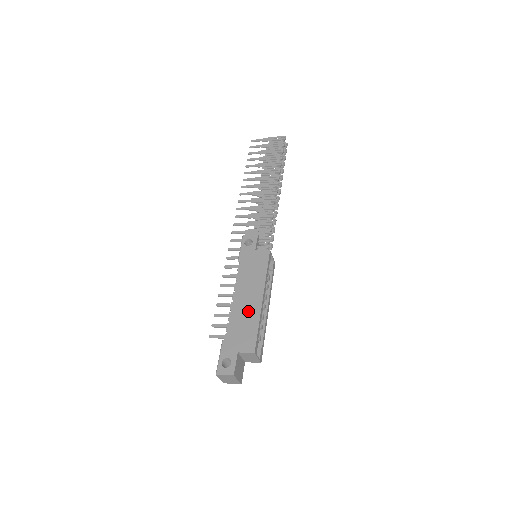
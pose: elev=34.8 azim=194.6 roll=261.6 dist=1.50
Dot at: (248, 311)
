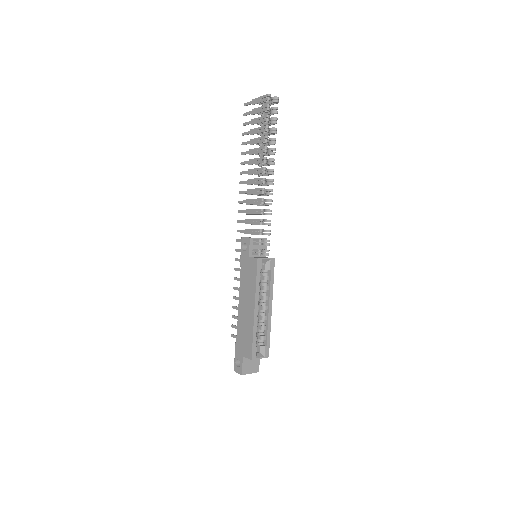
Dot at: (247, 320)
